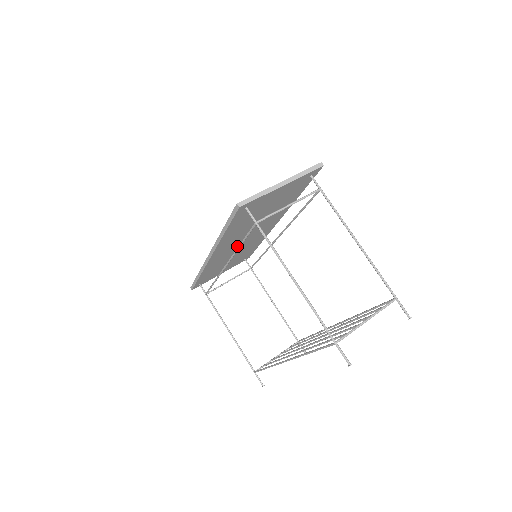
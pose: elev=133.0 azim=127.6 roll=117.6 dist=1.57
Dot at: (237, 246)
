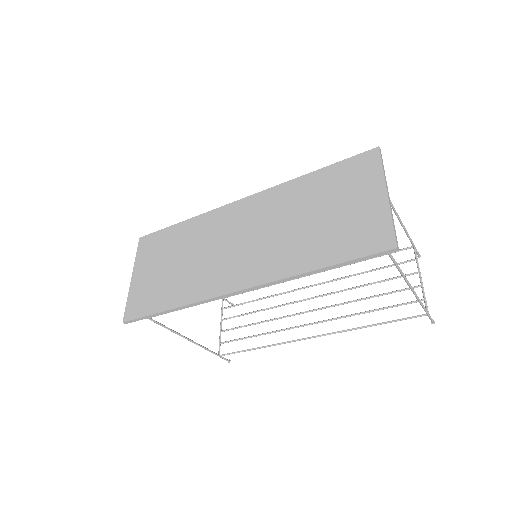
Dot at: (230, 255)
